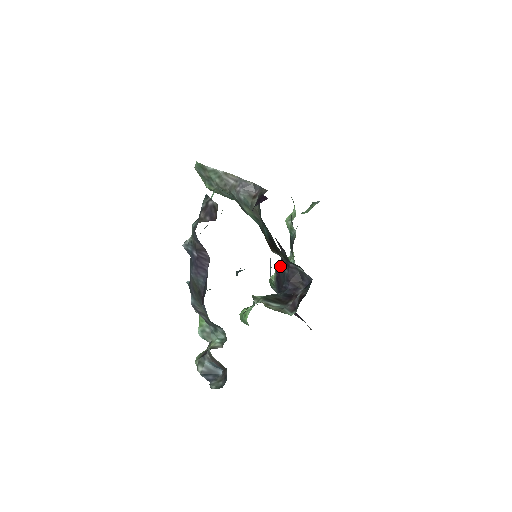
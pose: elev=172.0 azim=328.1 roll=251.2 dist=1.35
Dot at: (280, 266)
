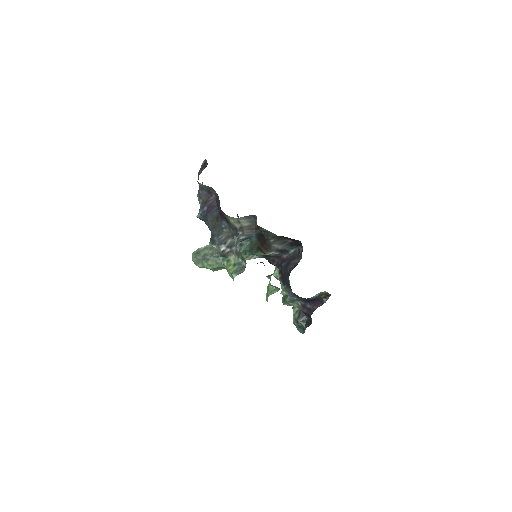
Dot at: (280, 271)
